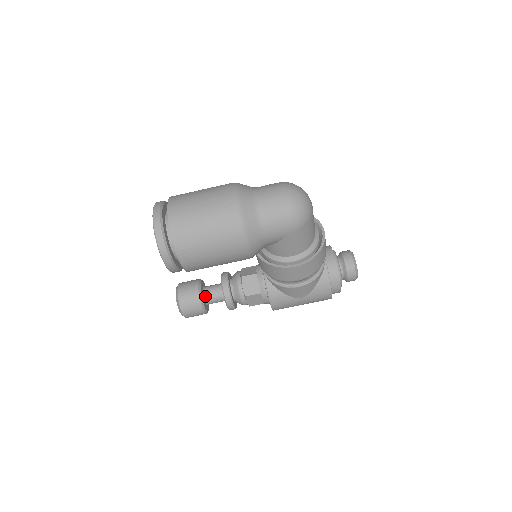
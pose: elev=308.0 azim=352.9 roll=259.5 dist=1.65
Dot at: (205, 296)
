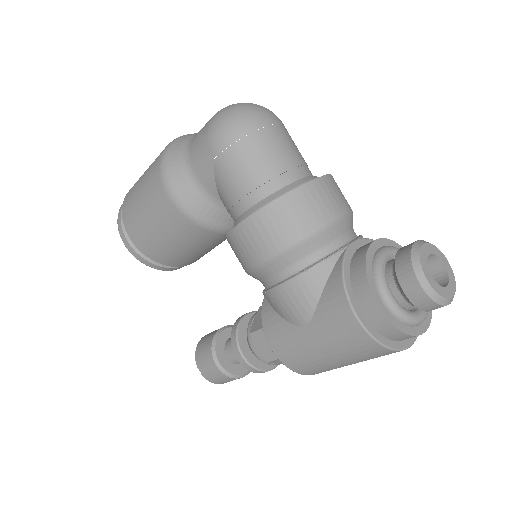
Dot at: (226, 344)
